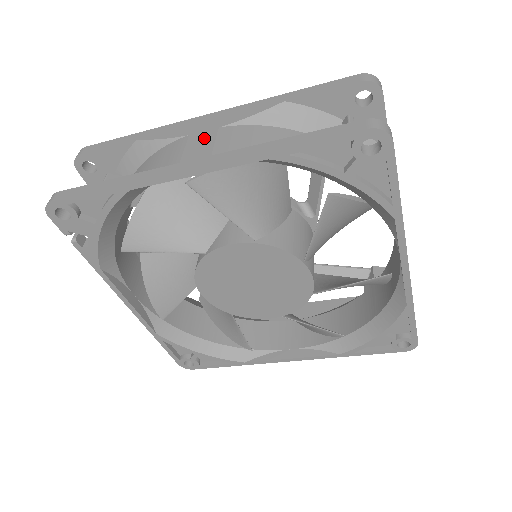
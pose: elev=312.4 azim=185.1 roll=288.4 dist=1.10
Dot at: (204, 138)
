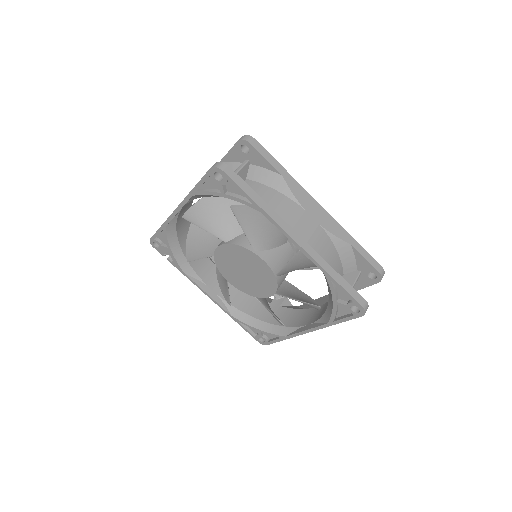
Dot at: occluded
